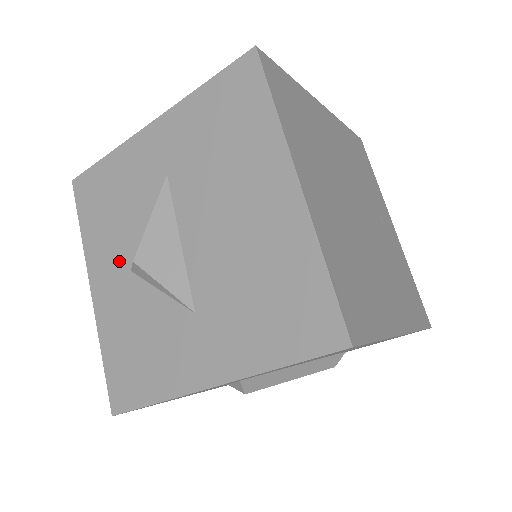
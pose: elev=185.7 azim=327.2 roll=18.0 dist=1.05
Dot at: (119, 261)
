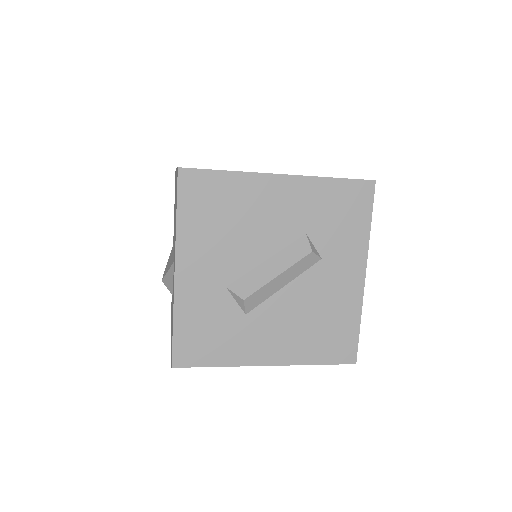
Dot at: occluded
